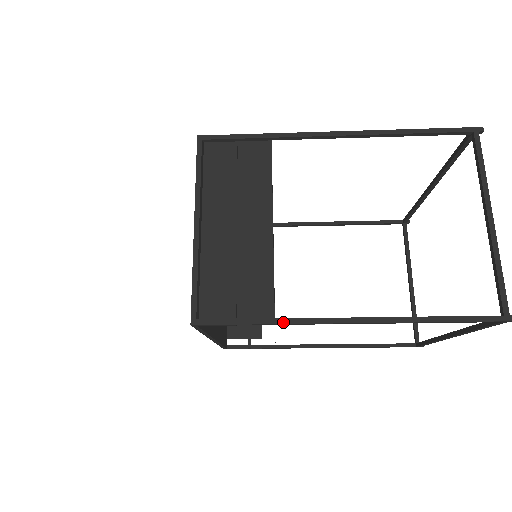
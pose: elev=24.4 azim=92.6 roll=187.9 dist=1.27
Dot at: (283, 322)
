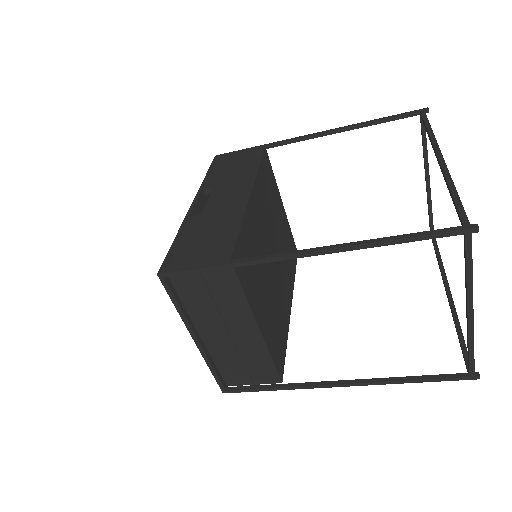
Dot at: (289, 389)
